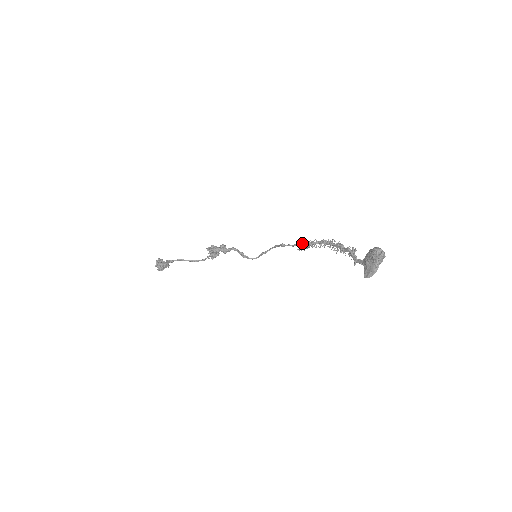
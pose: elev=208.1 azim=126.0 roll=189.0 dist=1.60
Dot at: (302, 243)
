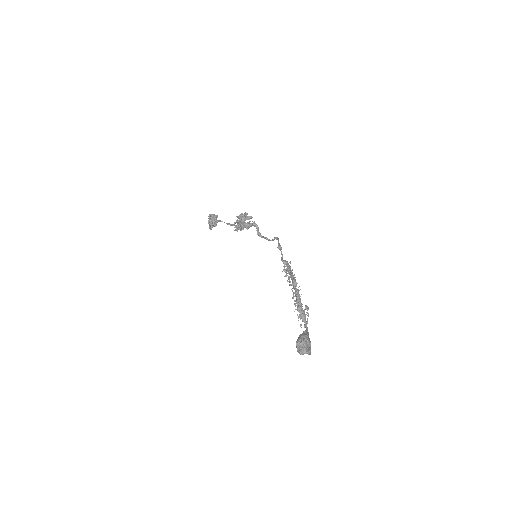
Dot at: (283, 263)
